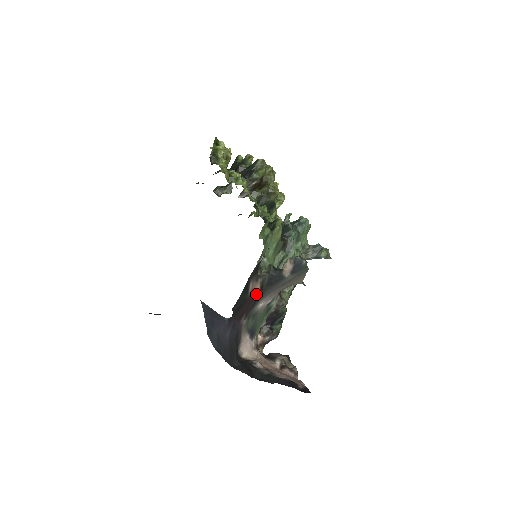
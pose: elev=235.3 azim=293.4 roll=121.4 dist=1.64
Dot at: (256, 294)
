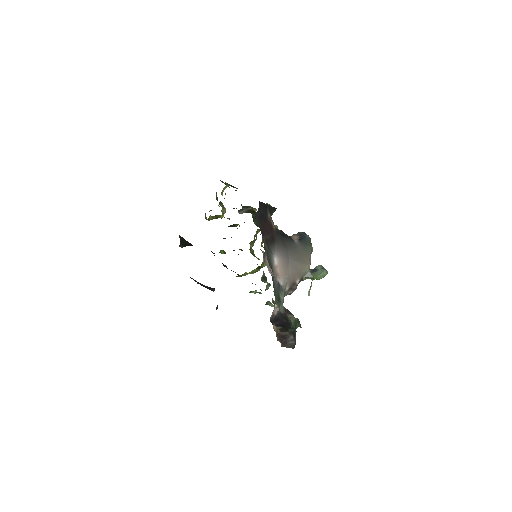
Dot at: (272, 232)
